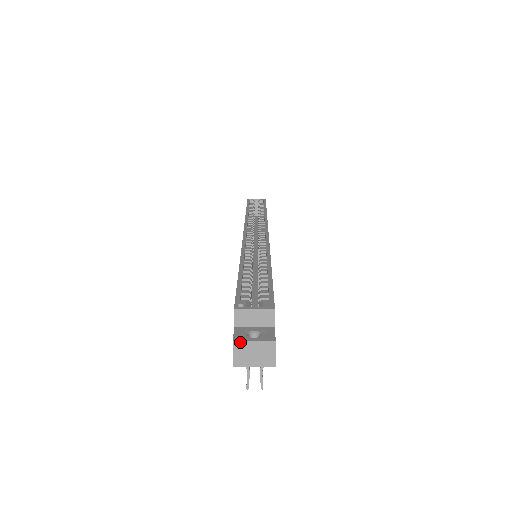
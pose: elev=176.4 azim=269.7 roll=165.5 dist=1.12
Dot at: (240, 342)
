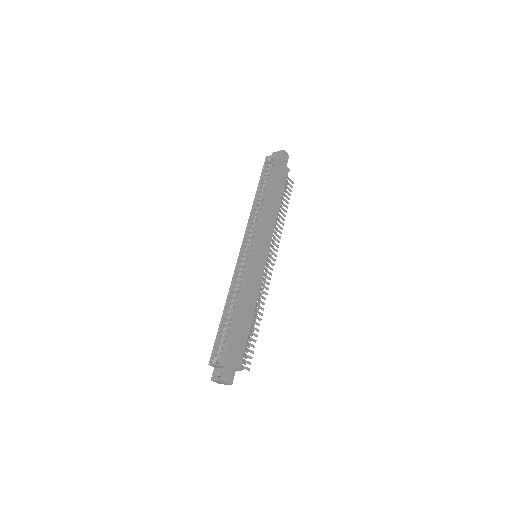
Dot at: (213, 381)
